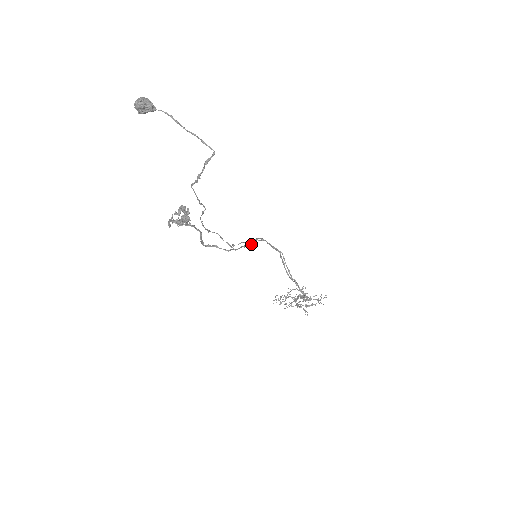
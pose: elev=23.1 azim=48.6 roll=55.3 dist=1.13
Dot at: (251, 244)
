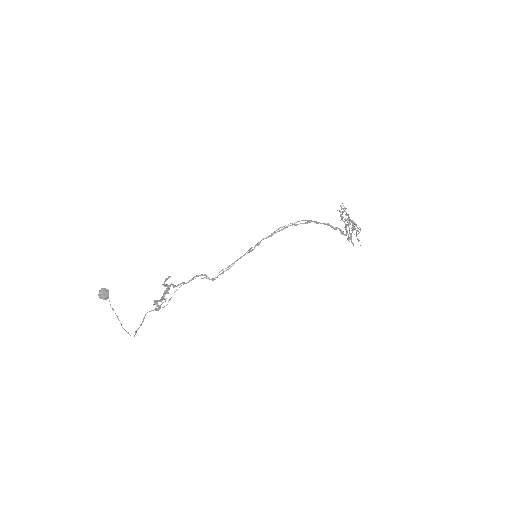
Dot at: (251, 251)
